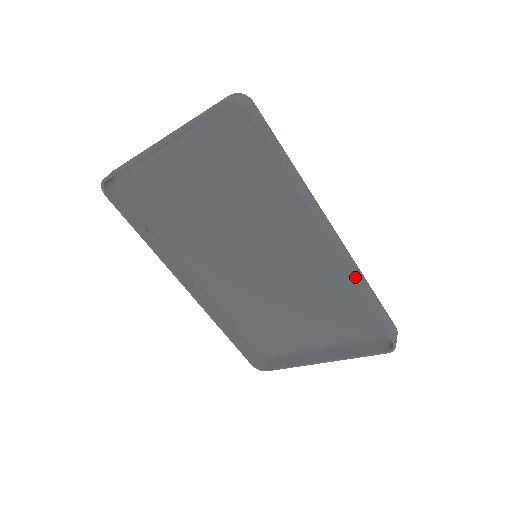
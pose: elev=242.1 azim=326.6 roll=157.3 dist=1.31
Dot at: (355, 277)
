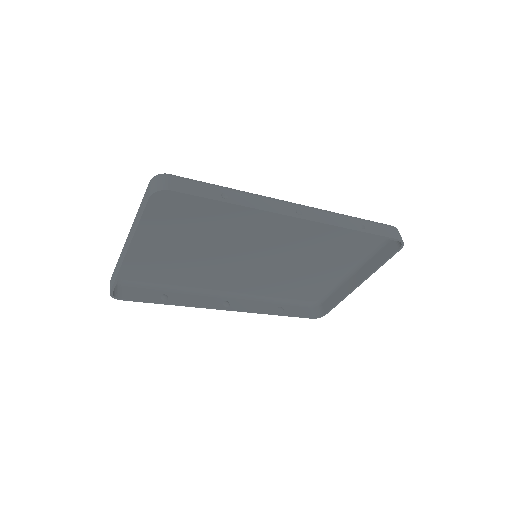
Dot at: (337, 224)
